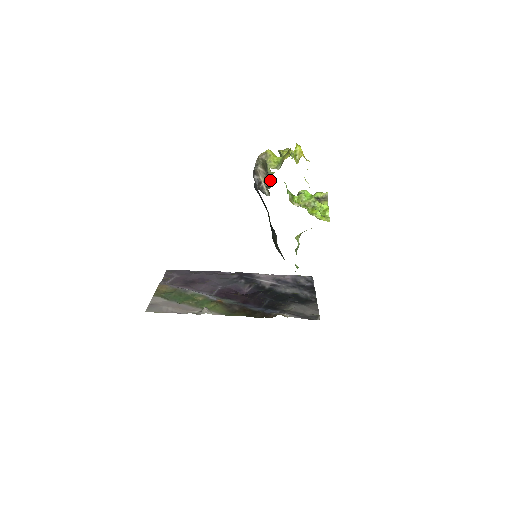
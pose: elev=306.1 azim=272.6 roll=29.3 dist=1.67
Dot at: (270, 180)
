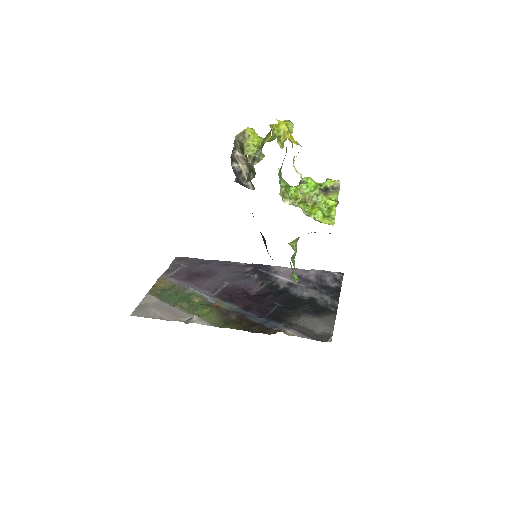
Dot at: (250, 170)
